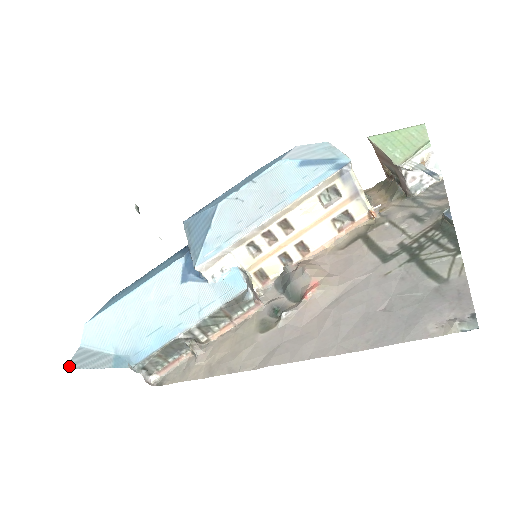
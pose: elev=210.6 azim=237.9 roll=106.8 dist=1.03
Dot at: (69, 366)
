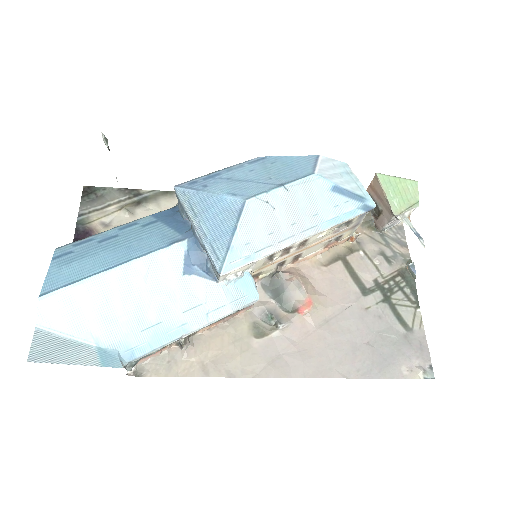
Dot at: (33, 358)
